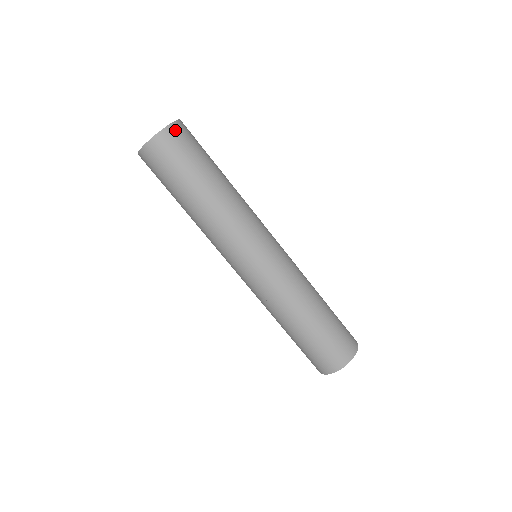
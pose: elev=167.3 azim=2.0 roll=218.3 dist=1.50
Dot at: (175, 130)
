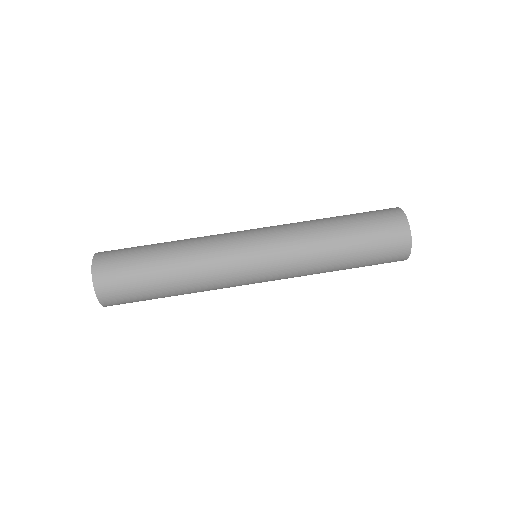
Dot at: (99, 271)
